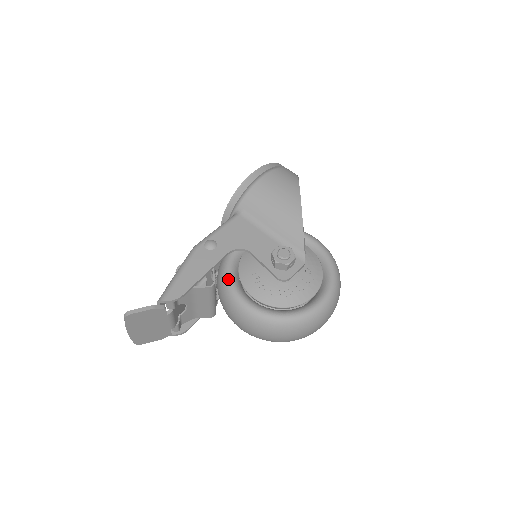
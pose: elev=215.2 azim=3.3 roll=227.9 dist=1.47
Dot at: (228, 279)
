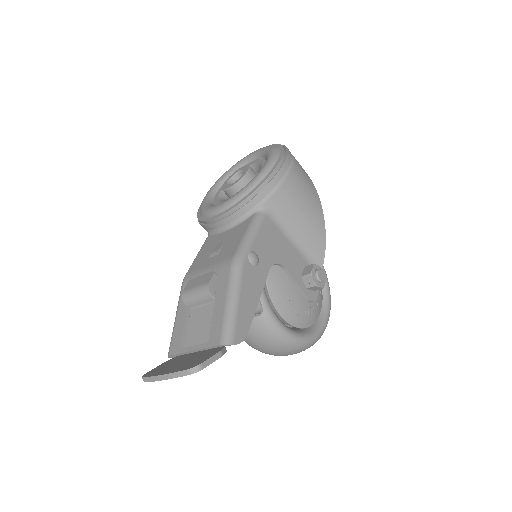
Dot at: (264, 299)
